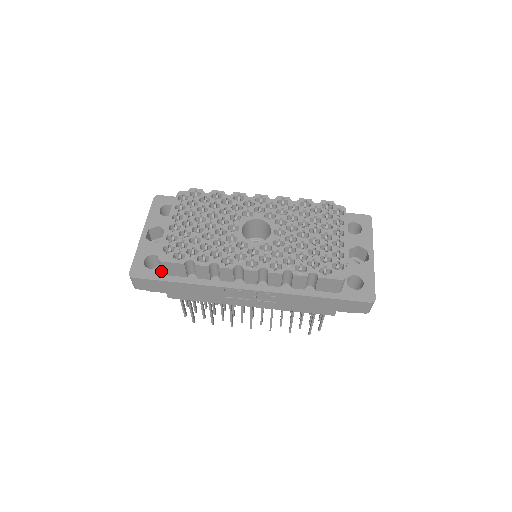
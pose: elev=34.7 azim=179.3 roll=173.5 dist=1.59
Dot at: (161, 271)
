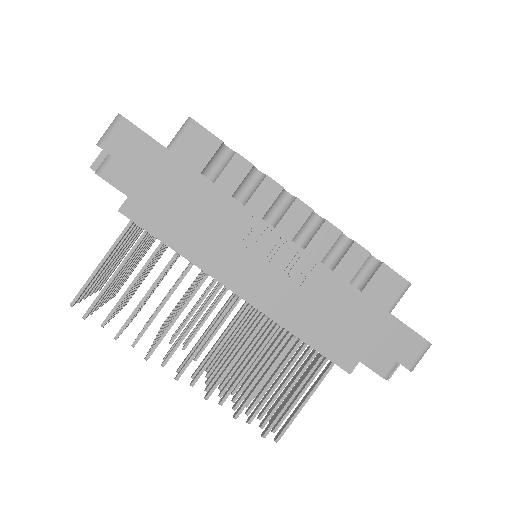
Dot at: occluded
